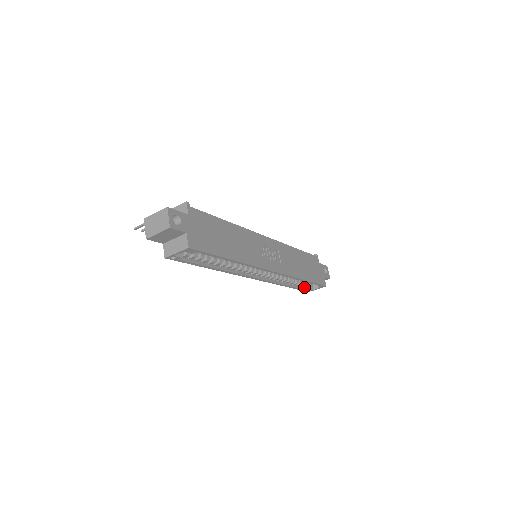
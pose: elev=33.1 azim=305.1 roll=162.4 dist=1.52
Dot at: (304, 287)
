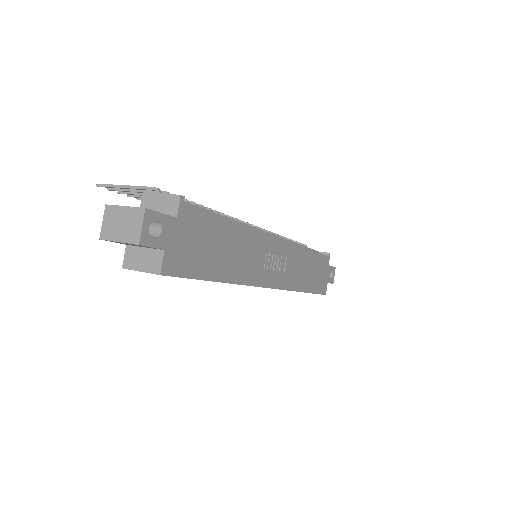
Dot at: occluded
